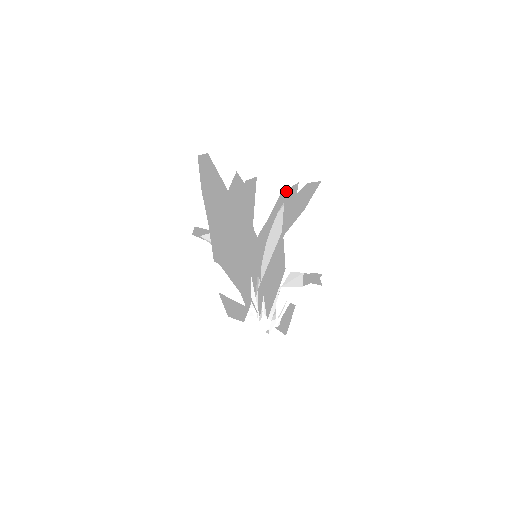
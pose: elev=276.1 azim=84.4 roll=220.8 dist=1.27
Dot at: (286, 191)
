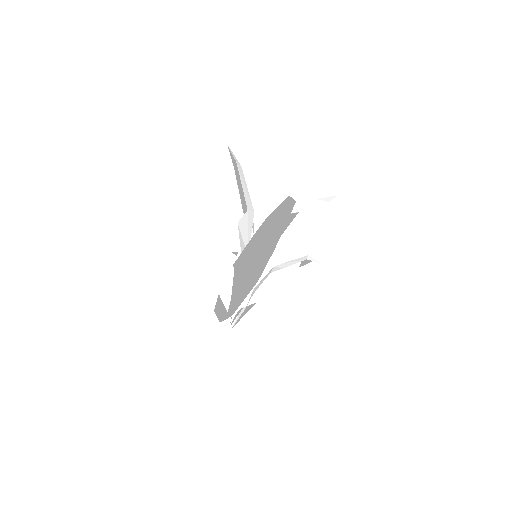
Dot at: (310, 258)
